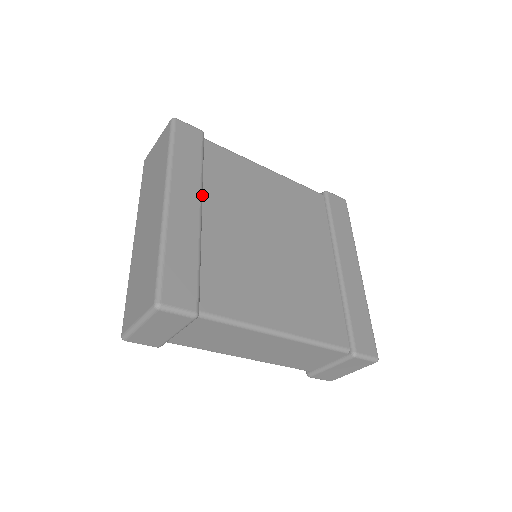
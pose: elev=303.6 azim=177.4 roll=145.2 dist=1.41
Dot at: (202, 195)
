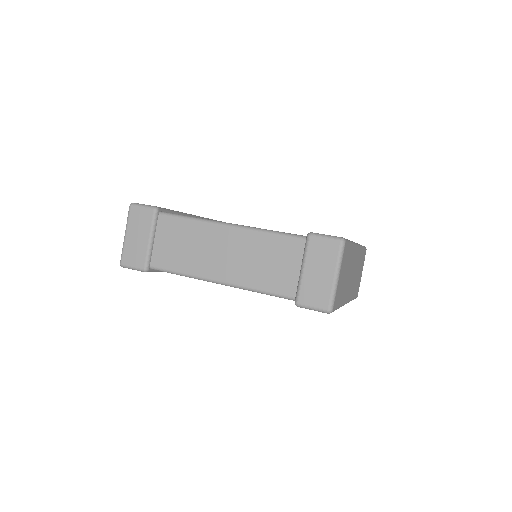
Dot at: occluded
